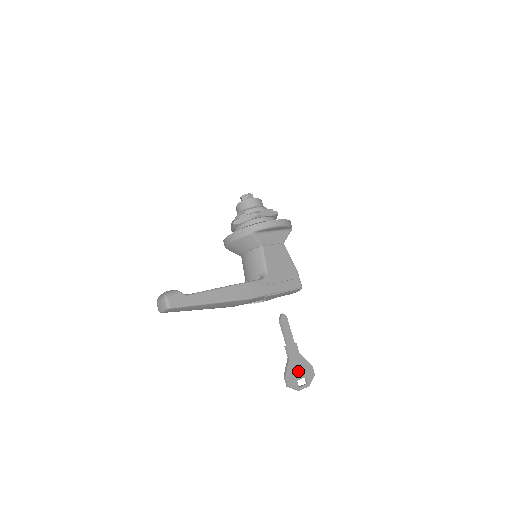
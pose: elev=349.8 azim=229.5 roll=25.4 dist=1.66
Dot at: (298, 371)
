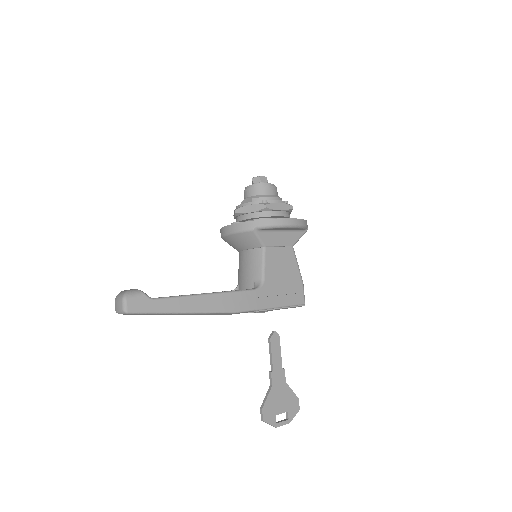
Dot at: (279, 404)
